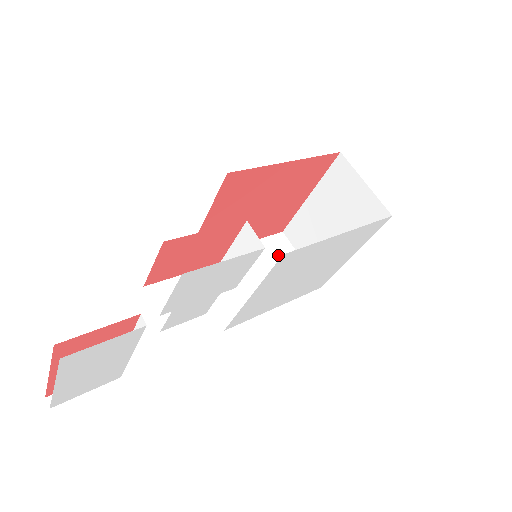
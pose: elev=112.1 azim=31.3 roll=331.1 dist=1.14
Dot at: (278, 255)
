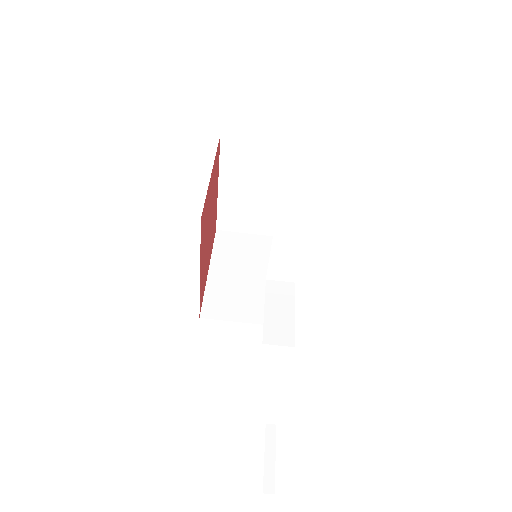
Dot at: (235, 247)
